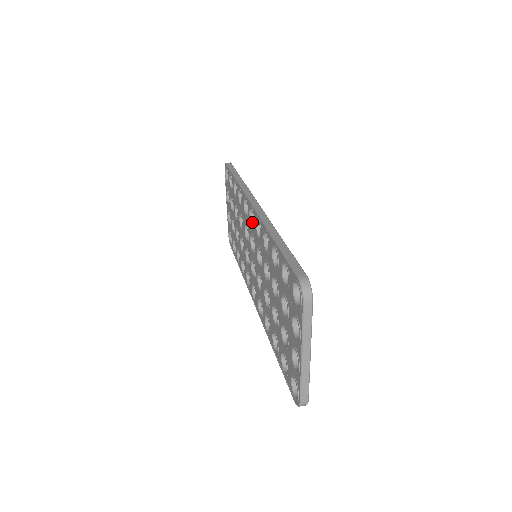
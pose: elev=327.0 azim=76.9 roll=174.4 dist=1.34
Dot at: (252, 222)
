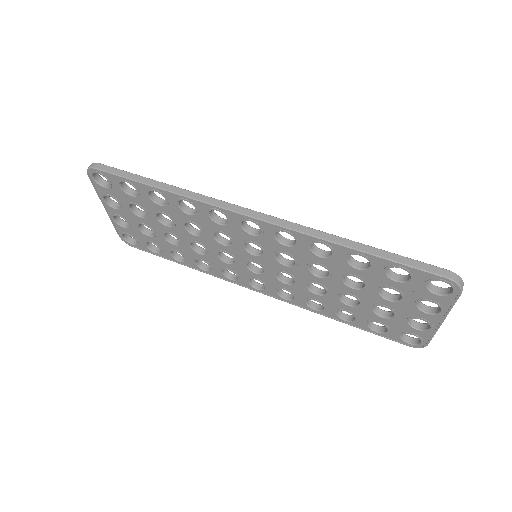
Dot at: (248, 231)
